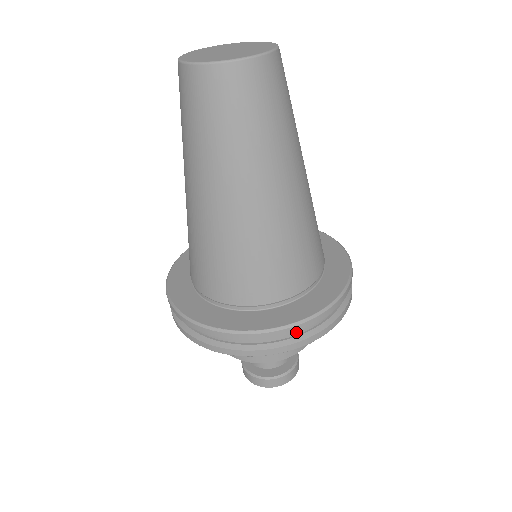
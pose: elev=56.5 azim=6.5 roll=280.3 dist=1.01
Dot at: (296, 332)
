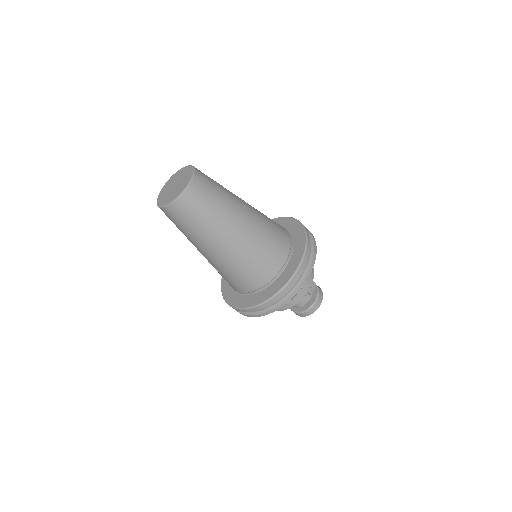
Dot at: (268, 305)
